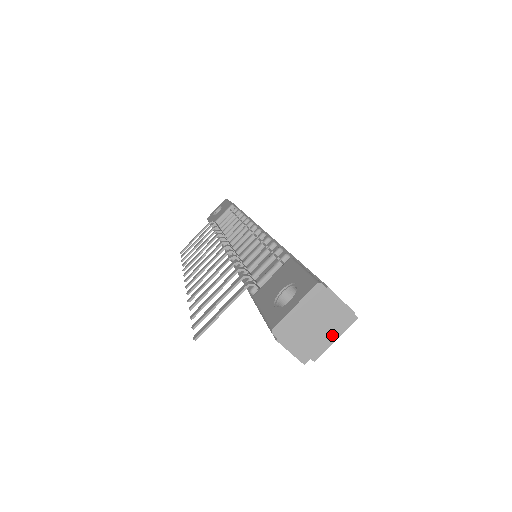
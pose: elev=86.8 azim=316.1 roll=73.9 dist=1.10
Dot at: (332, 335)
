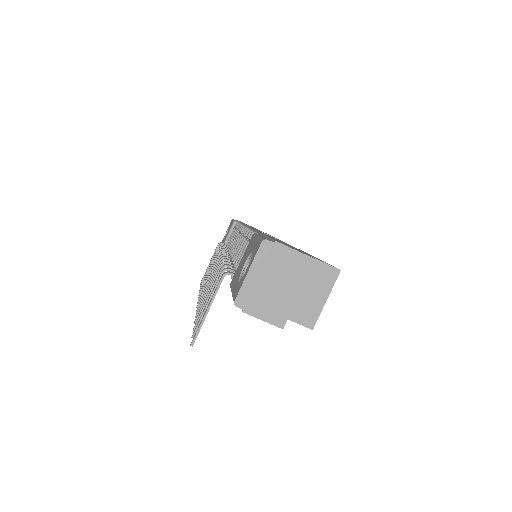
Dot at: (300, 289)
